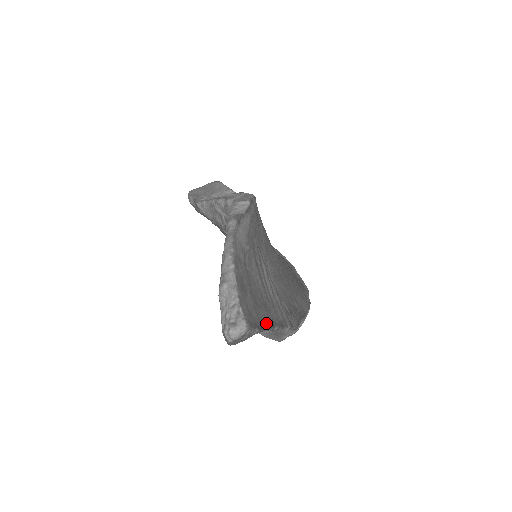
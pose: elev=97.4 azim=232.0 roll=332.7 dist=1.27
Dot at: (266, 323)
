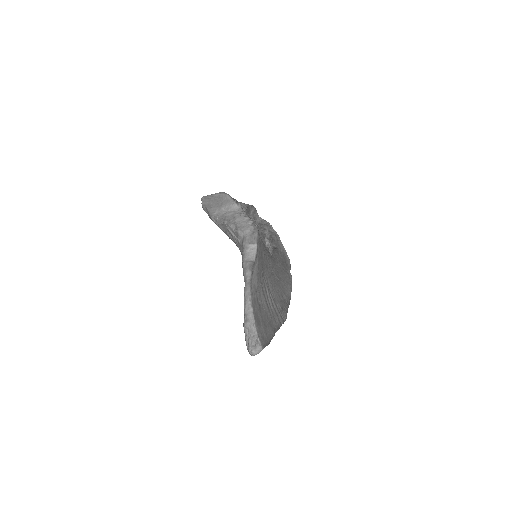
Dot at: (271, 336)
